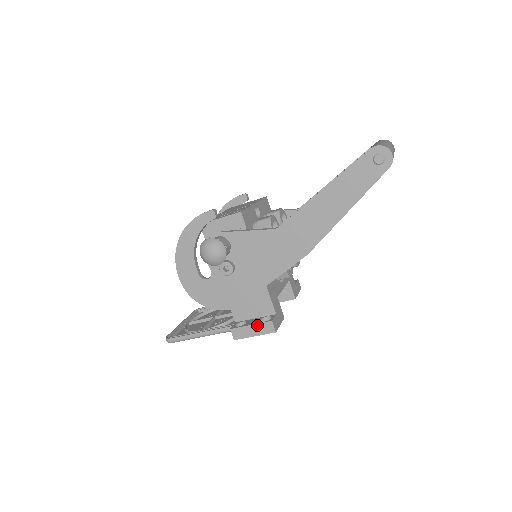
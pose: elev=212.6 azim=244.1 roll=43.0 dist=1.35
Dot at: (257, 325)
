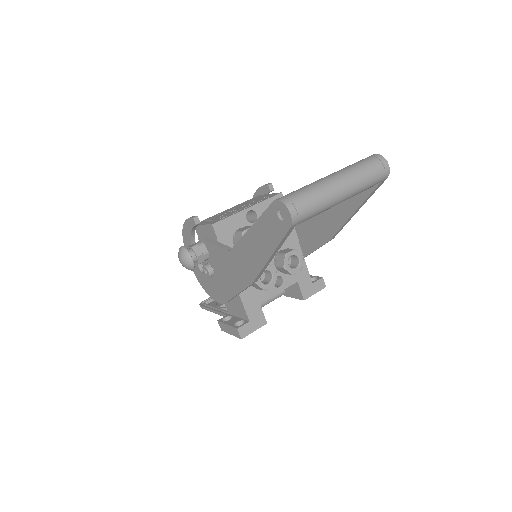
Dot at: (230, 327)
